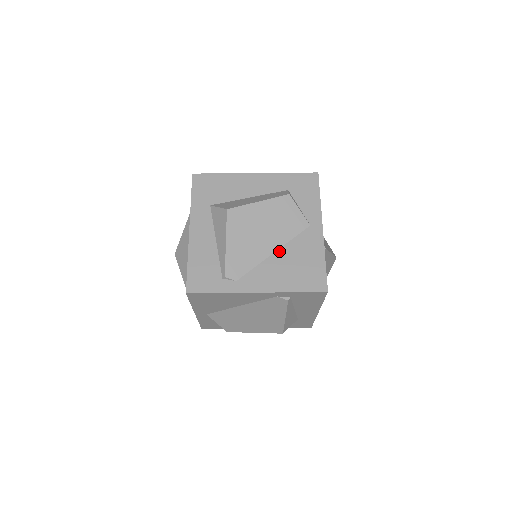
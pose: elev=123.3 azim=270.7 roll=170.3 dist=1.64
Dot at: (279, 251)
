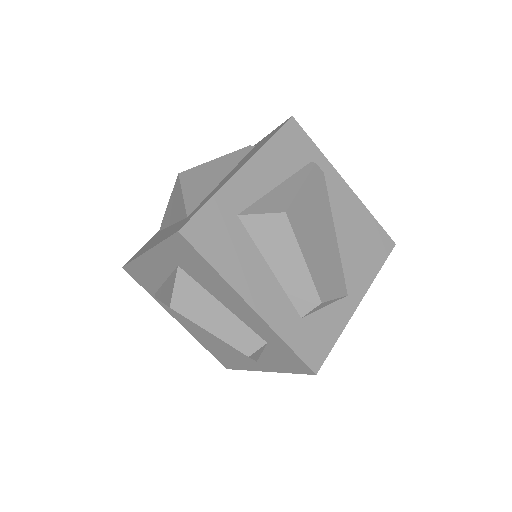
Dot at: (213, 335)
